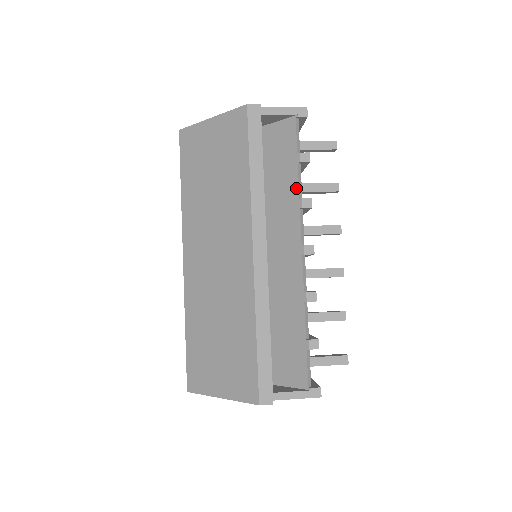
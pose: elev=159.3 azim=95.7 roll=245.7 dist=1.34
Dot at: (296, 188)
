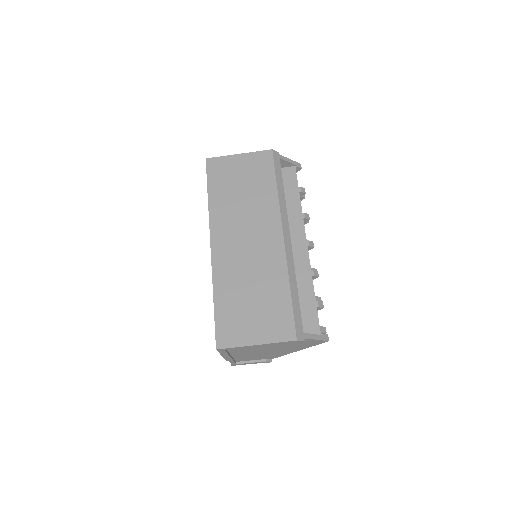
Dot at: (299, 206)
